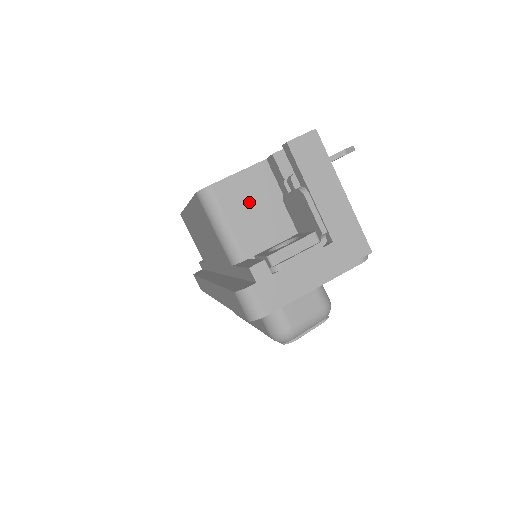
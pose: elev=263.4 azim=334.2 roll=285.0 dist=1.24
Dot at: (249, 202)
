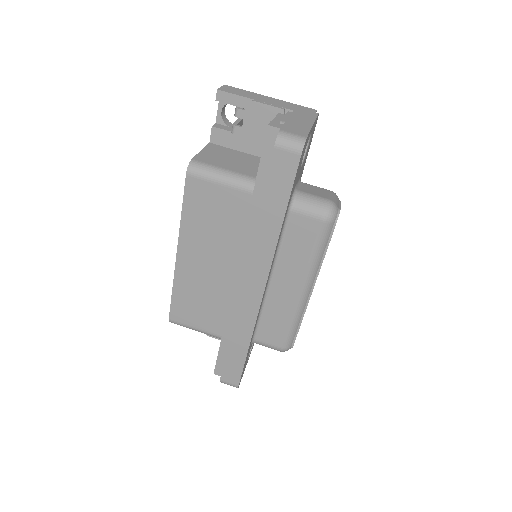
Dot at: (224, 158)
